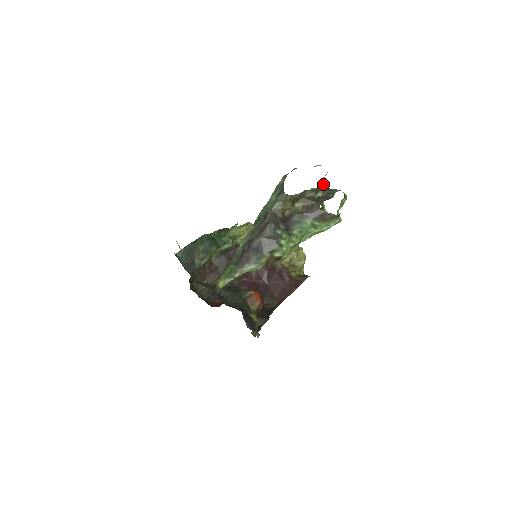
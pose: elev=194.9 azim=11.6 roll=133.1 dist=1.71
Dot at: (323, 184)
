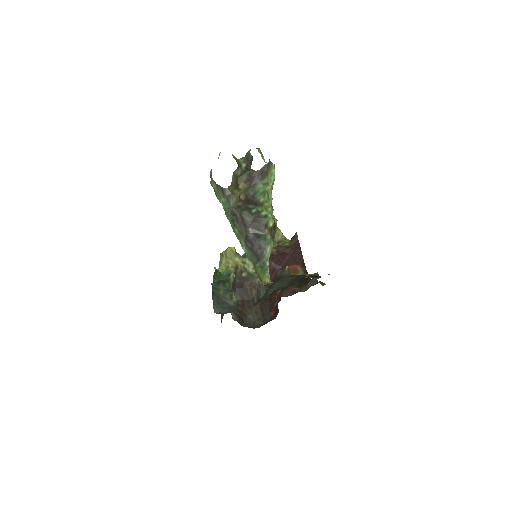
Dot at: (237, 159)
